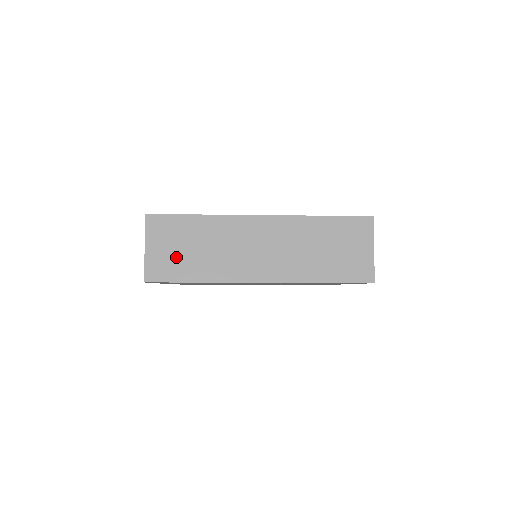
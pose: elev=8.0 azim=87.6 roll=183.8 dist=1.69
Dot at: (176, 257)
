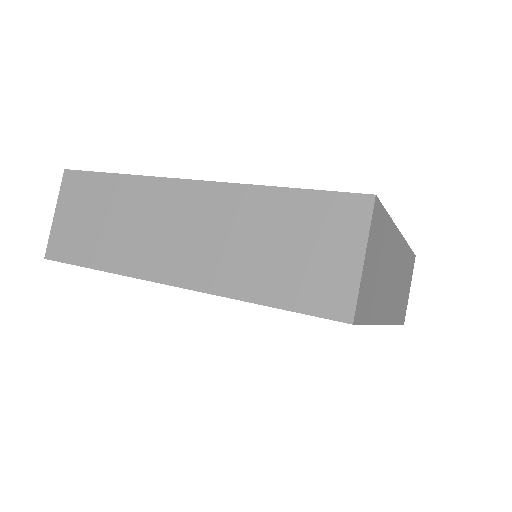
Dot at: (82, 230)
